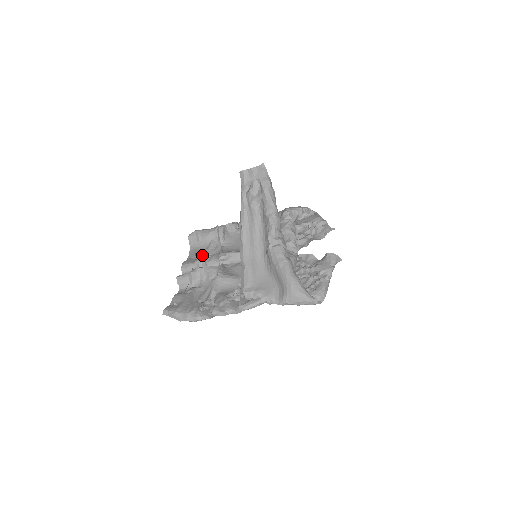
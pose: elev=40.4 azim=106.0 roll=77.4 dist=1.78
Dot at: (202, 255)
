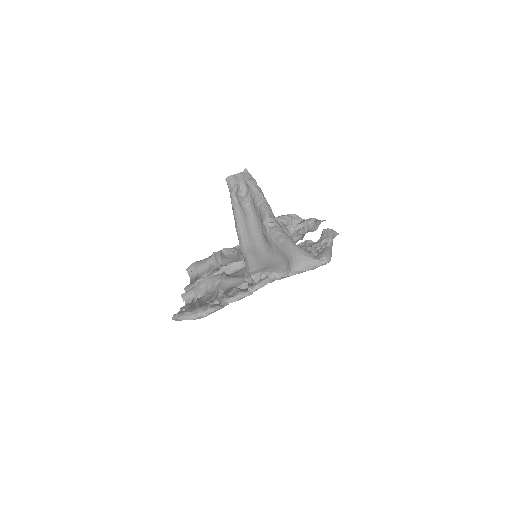
Dot at: occluded
